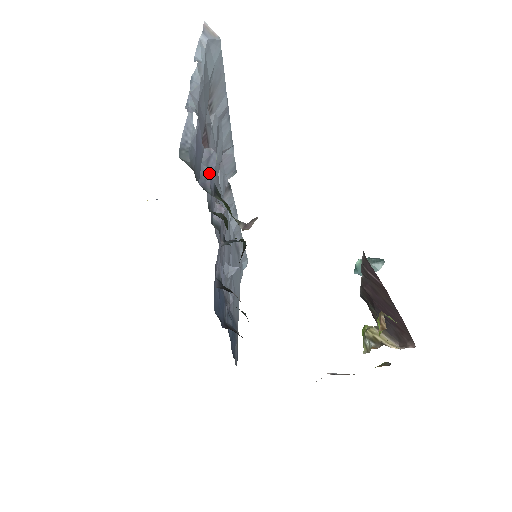
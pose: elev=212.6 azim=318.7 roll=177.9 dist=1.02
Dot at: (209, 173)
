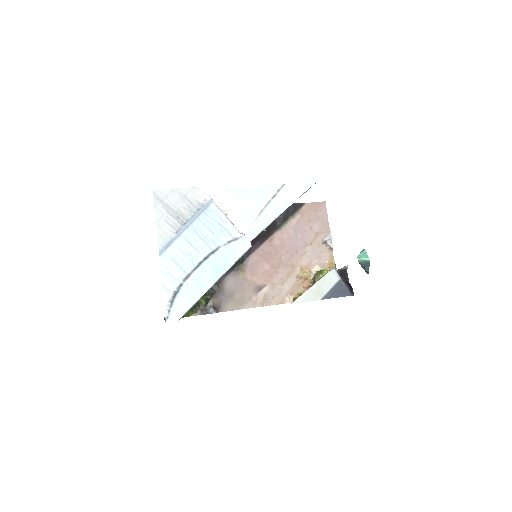
Dot at: occluded
